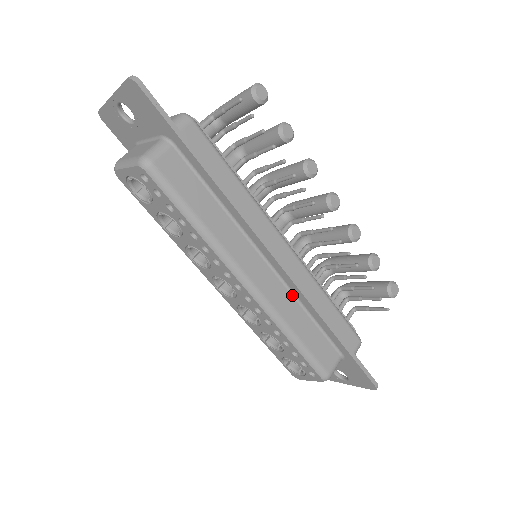
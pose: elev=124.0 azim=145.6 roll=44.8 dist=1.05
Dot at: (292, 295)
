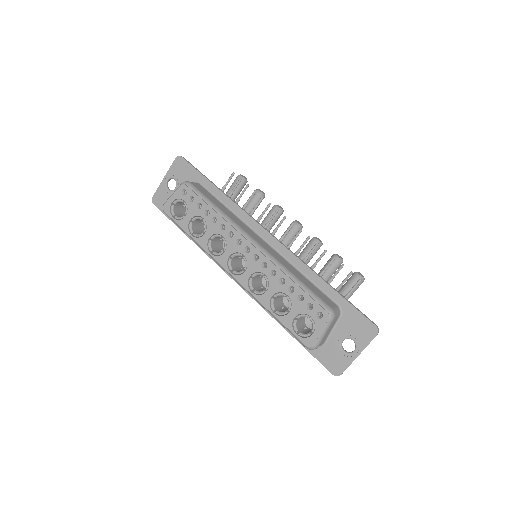
Dot at: (286, 261)
